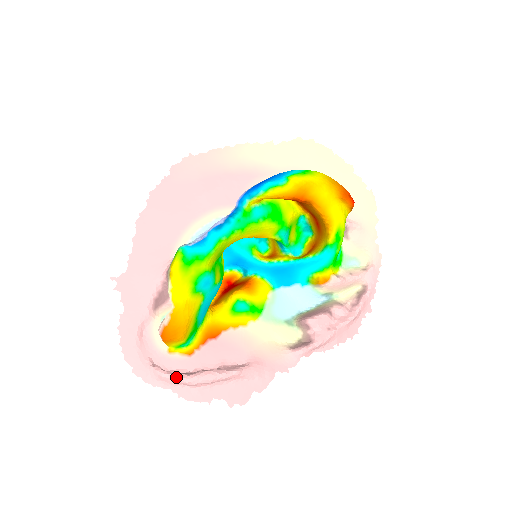
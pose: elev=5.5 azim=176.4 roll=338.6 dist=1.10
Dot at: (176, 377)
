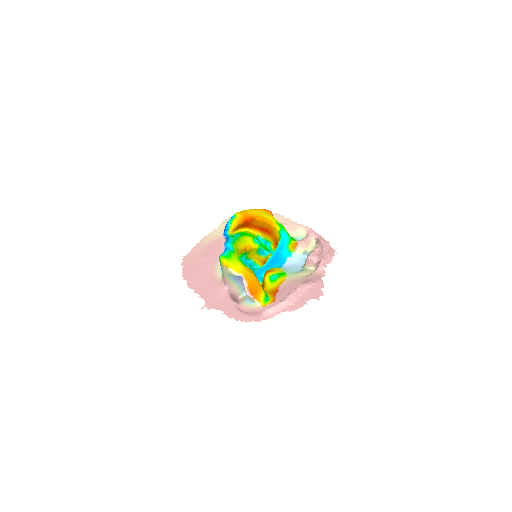
Dot at: (278, 303)
